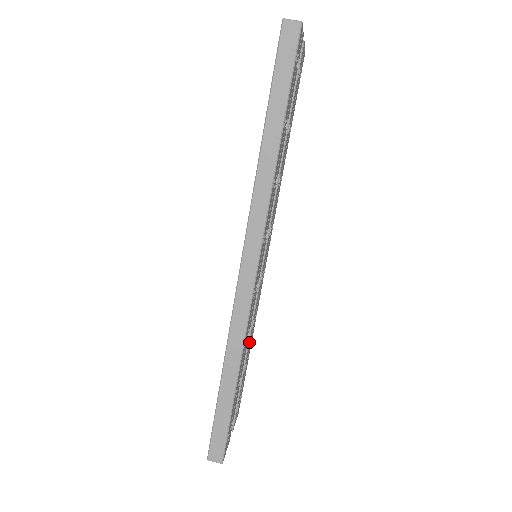
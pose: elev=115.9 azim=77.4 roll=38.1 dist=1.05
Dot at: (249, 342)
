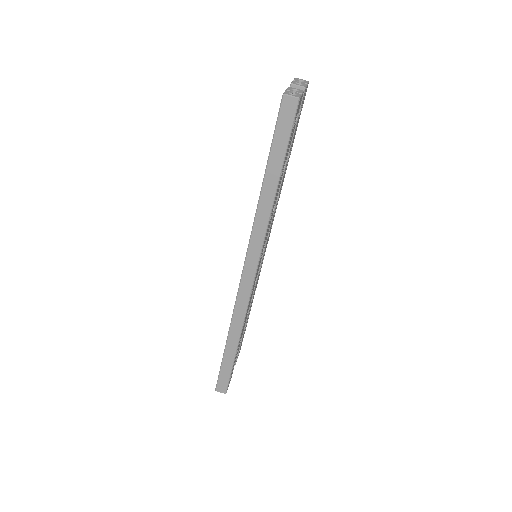
Dot at: occluded
